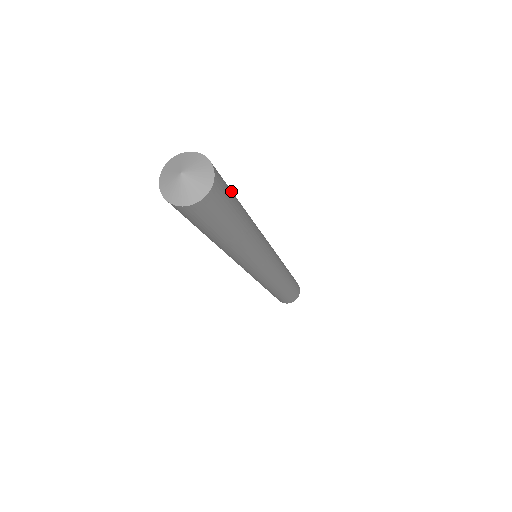
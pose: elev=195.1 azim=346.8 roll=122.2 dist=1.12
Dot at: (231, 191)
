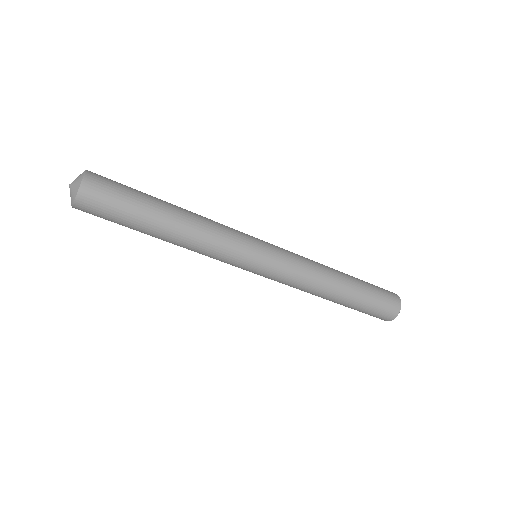
Dot at: (130, 188)
